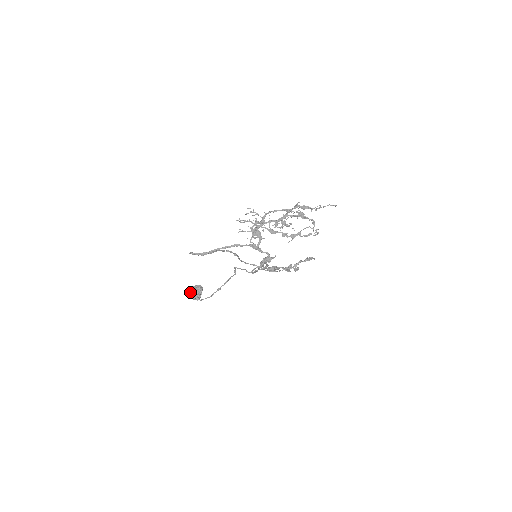
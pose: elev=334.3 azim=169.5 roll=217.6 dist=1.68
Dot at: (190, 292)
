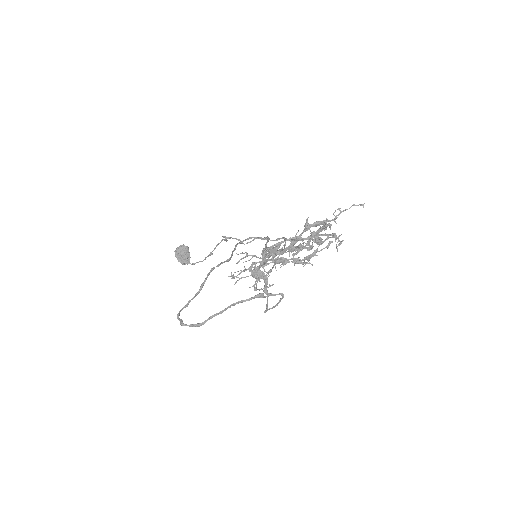
Dot at: occluded
